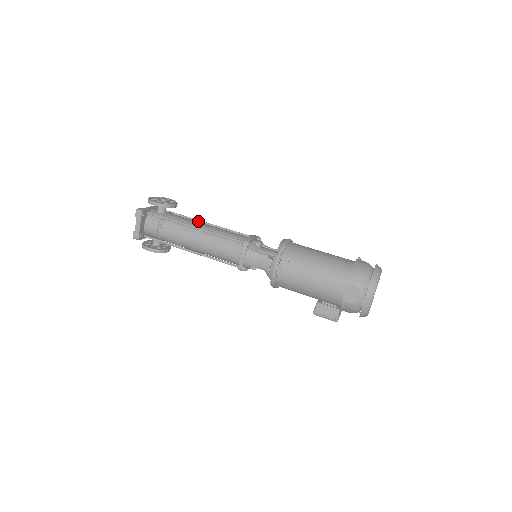
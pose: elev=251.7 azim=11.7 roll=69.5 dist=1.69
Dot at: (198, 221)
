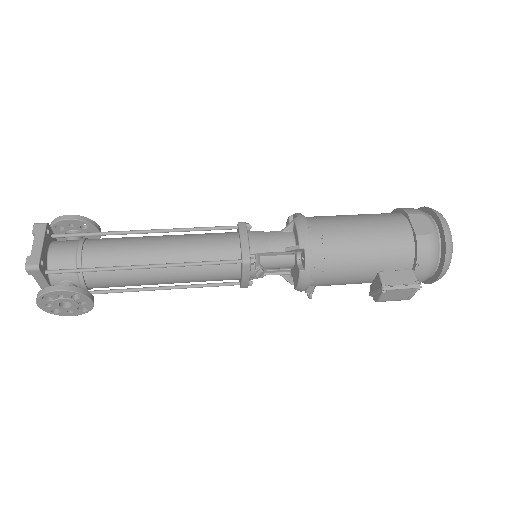
Dot at: occluded
